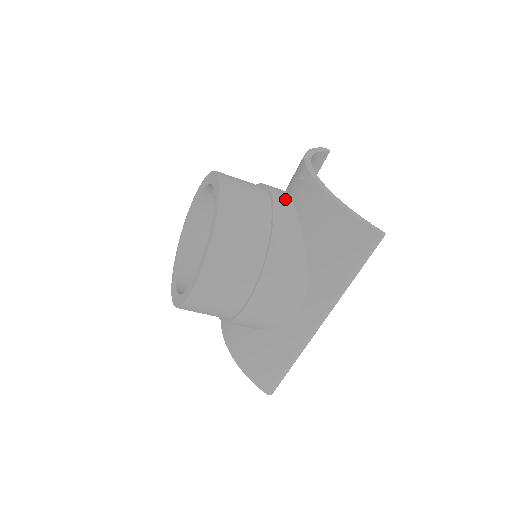
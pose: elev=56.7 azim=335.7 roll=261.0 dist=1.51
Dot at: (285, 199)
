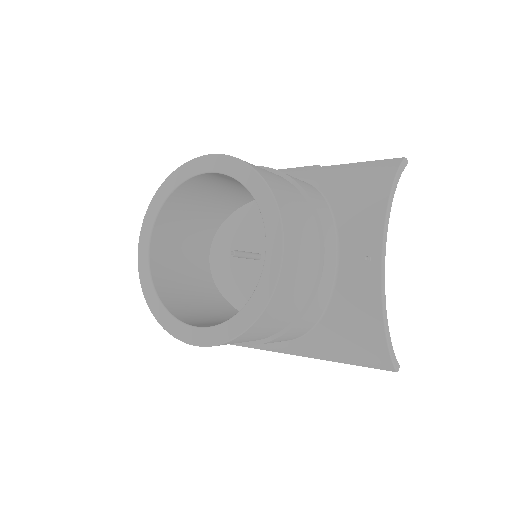
Dot at: (333, 263)
